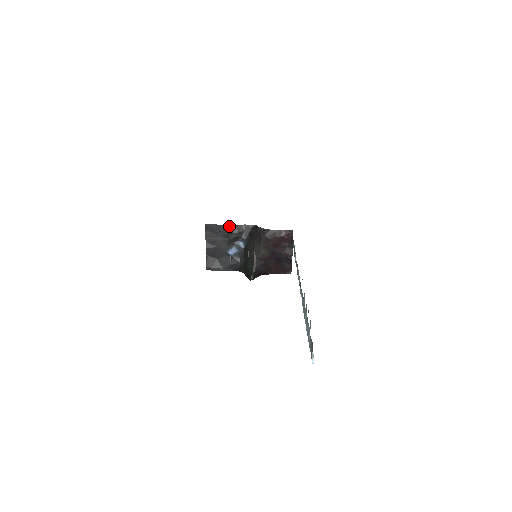
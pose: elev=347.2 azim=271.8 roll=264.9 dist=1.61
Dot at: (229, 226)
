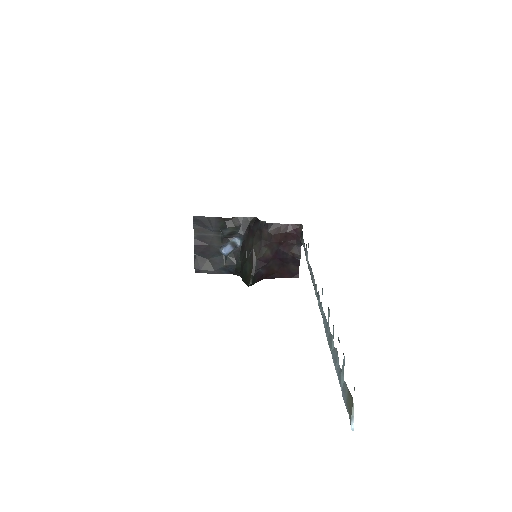
Dot at: (223, 219)
